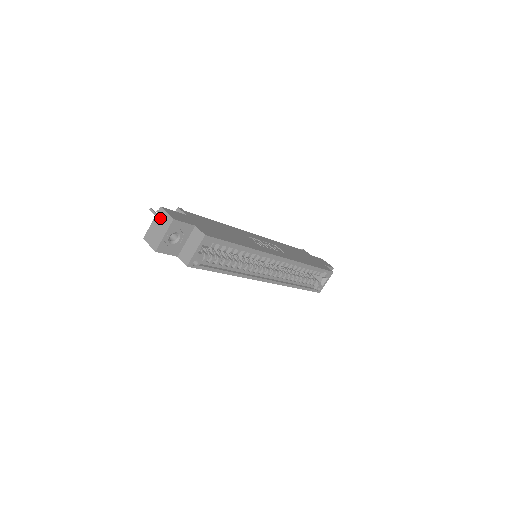
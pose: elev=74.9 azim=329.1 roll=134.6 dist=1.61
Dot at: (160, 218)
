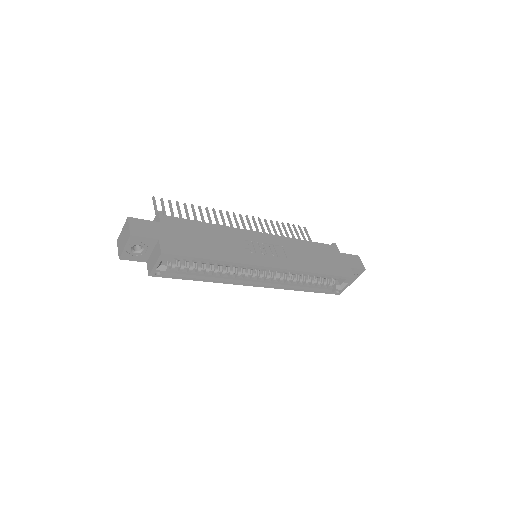
Dot at: (125, 228)
